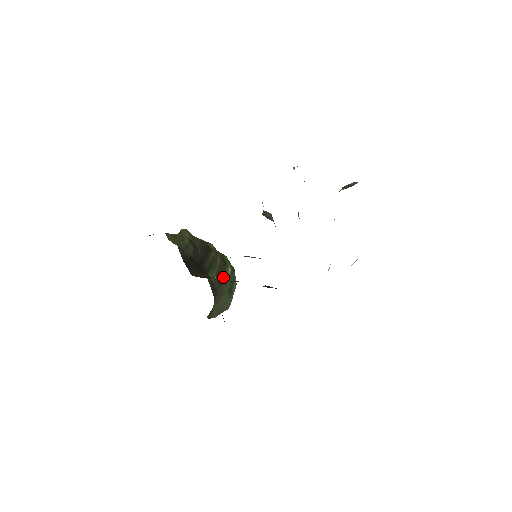
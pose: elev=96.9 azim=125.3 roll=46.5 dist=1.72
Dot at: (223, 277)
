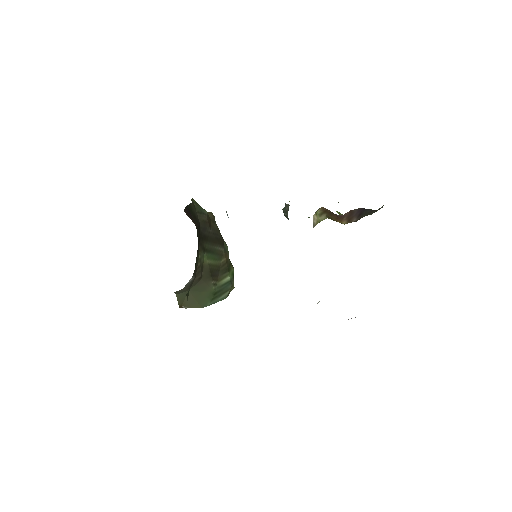
Dot at: (217, 276)
